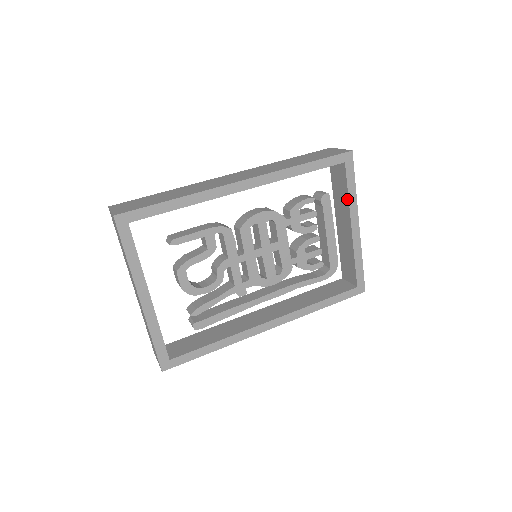
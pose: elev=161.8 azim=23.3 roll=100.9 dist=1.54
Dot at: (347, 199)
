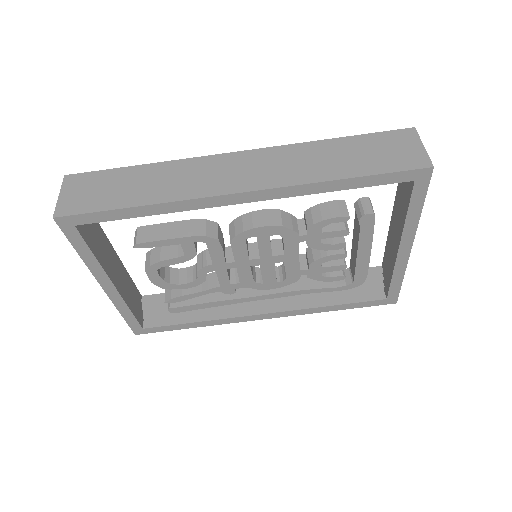
Dot at: (404, 219)
